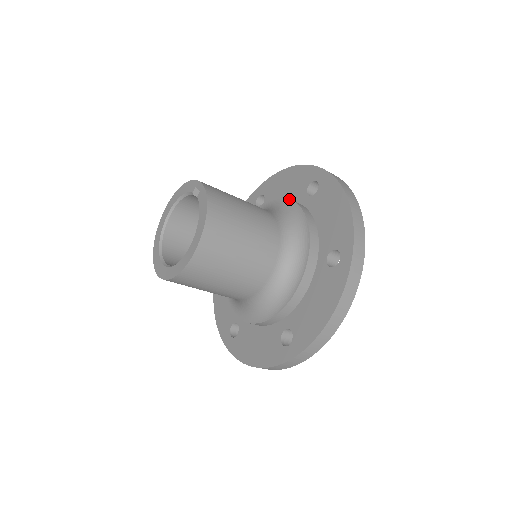
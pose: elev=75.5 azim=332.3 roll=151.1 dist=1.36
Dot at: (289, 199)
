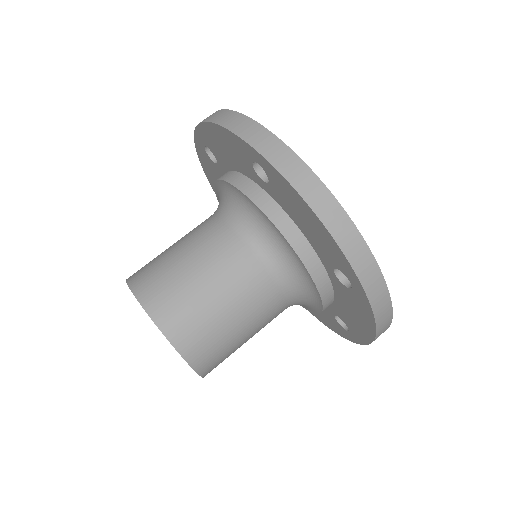
Dot at: (242, 194)
